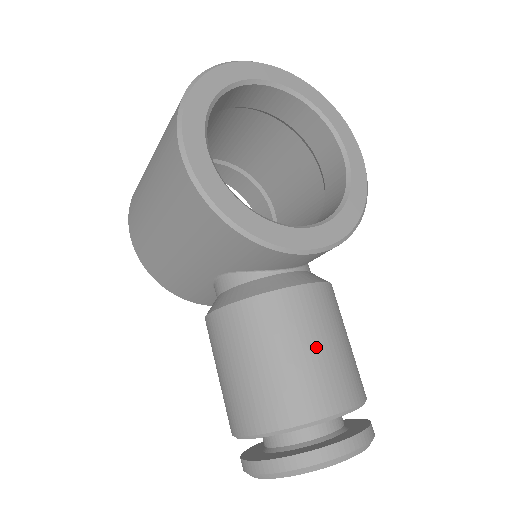
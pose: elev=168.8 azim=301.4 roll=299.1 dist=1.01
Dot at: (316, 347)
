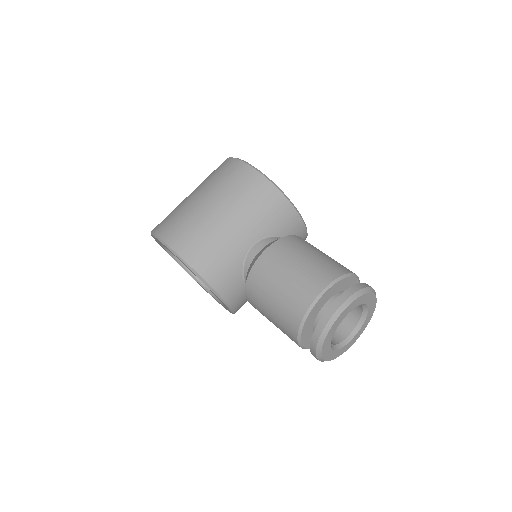
Dot at: occluded
